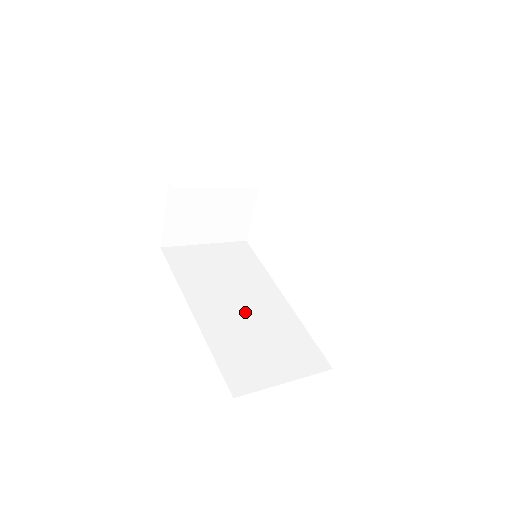
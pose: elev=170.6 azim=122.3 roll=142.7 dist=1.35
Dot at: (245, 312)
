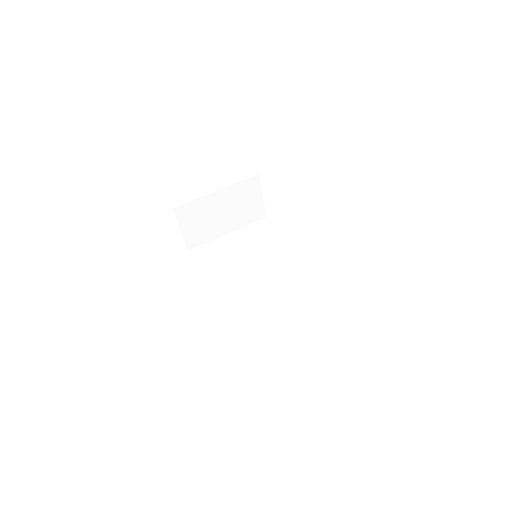
Dot at: (266, 298)
